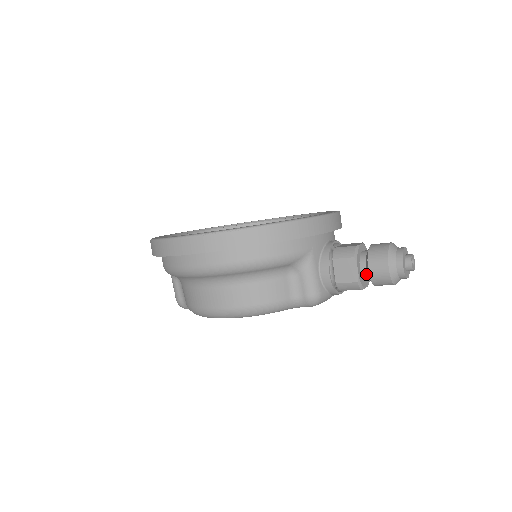
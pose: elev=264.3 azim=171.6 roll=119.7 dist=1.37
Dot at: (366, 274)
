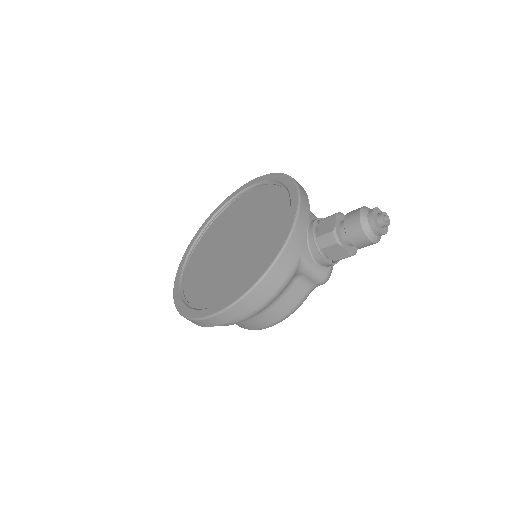
Dot at: occluded
